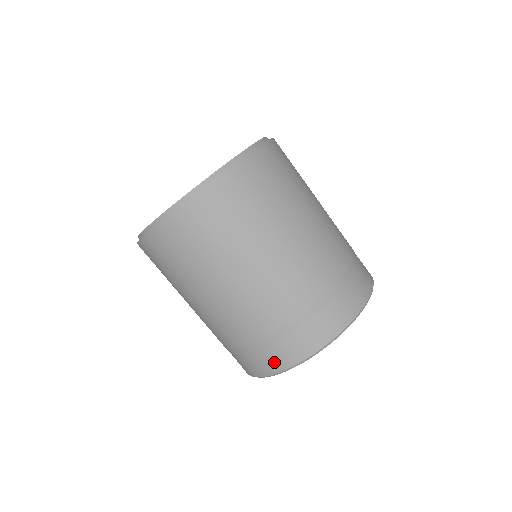
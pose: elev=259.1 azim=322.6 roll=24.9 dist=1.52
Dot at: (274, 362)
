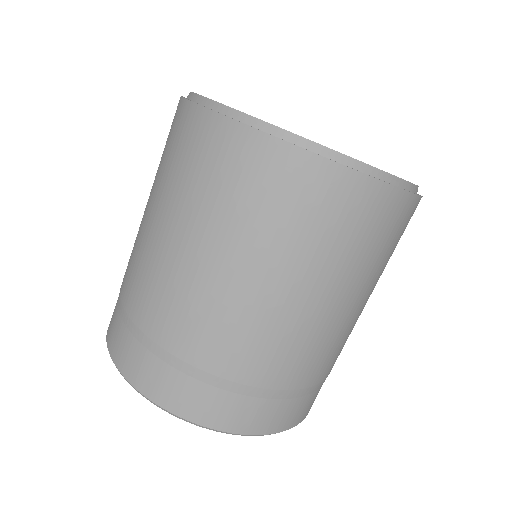
Dot at: (176, 397)
